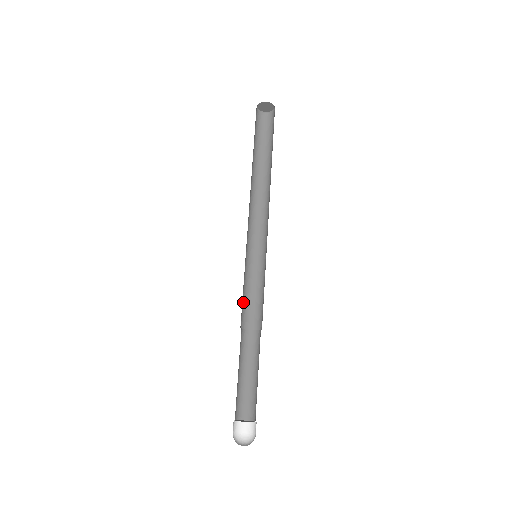
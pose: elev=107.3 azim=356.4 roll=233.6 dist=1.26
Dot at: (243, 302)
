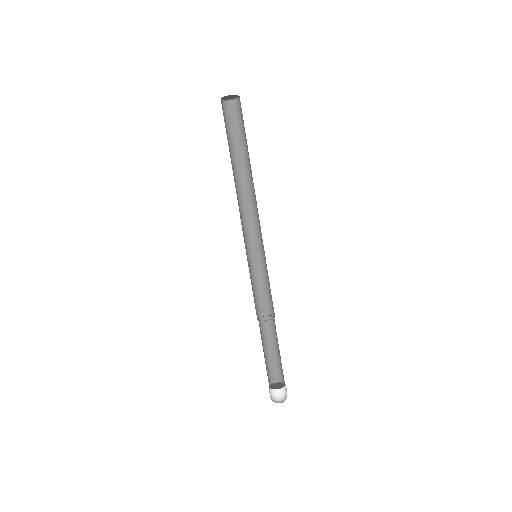
Dot at: (256, 296)
